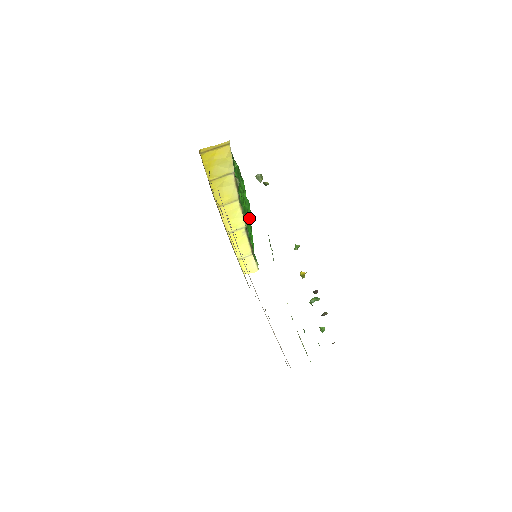
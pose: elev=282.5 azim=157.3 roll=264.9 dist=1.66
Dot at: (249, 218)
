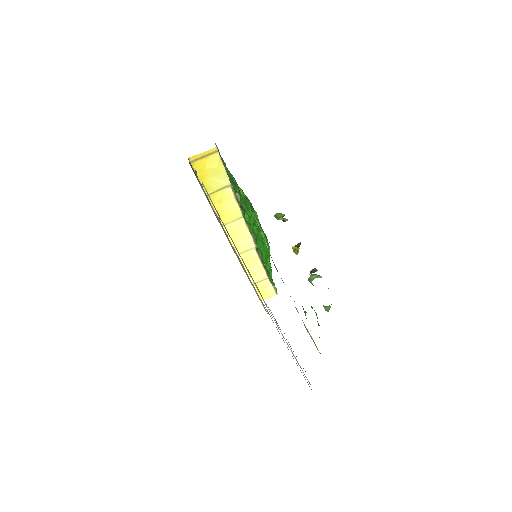
Dot at: (265, 247)
